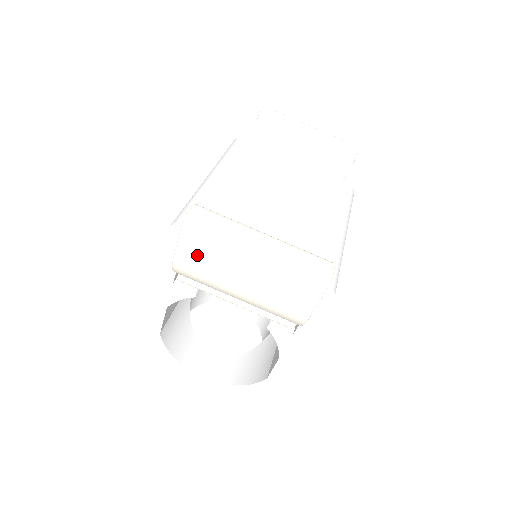
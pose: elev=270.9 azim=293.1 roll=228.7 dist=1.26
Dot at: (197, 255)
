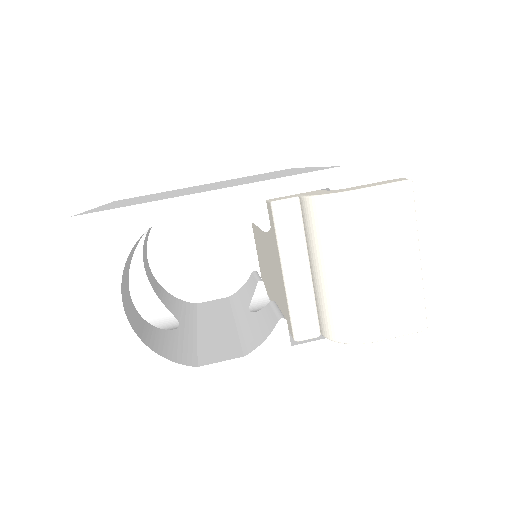
Dot at: (379, 210)
